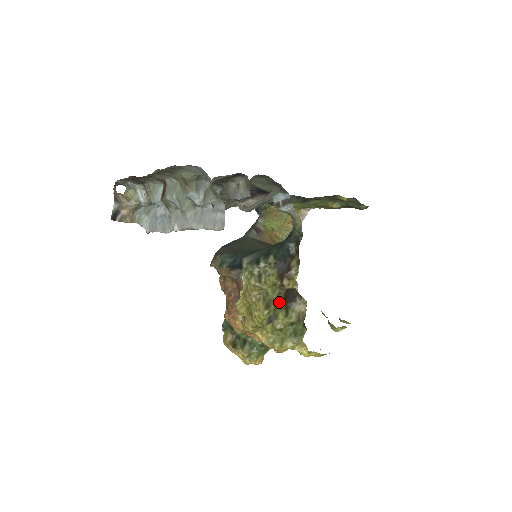
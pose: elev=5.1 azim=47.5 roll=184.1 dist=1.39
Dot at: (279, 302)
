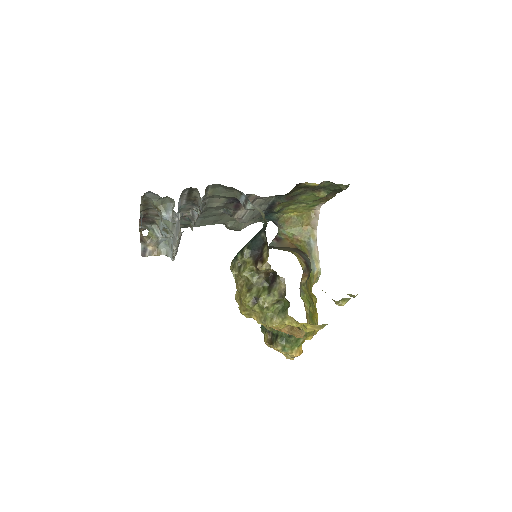
Dot at: (262, 285)
